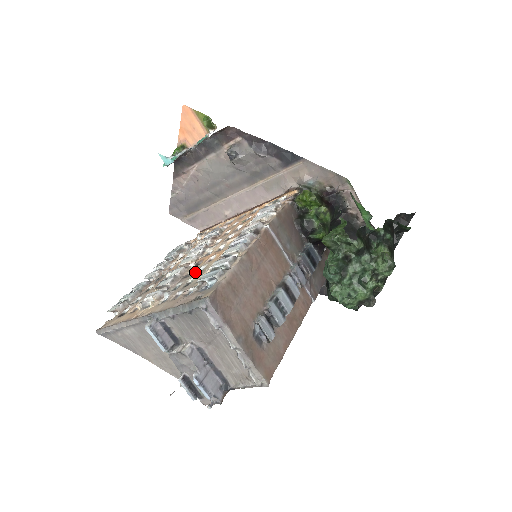
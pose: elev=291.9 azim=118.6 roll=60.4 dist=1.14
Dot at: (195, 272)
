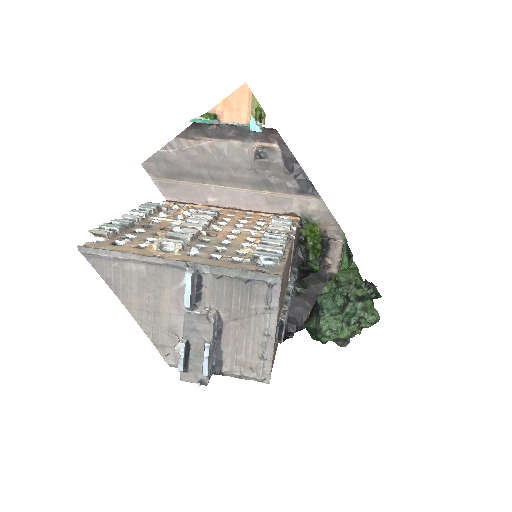
Dot at: (219, 242)
